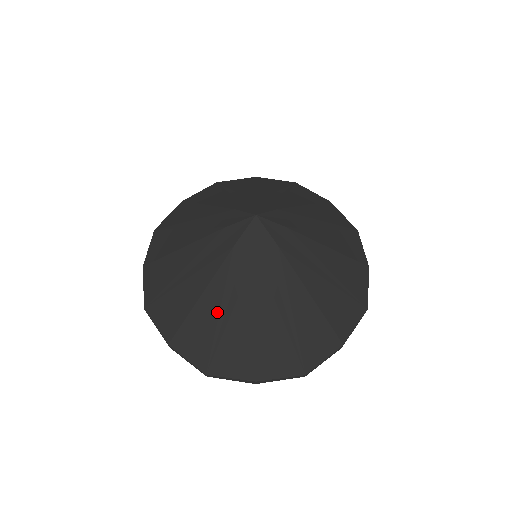
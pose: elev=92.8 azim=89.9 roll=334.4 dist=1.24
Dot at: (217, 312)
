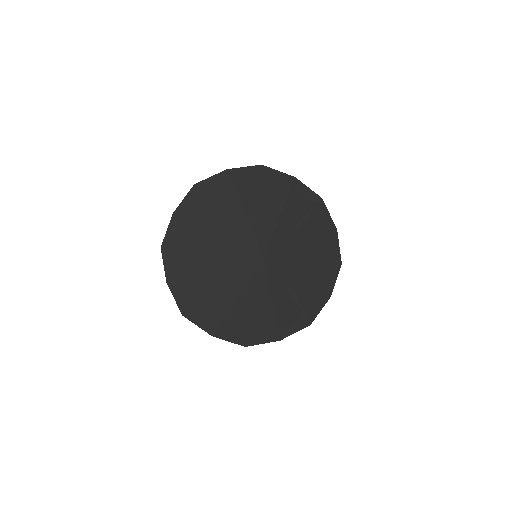
Dot at: (246, 315)
